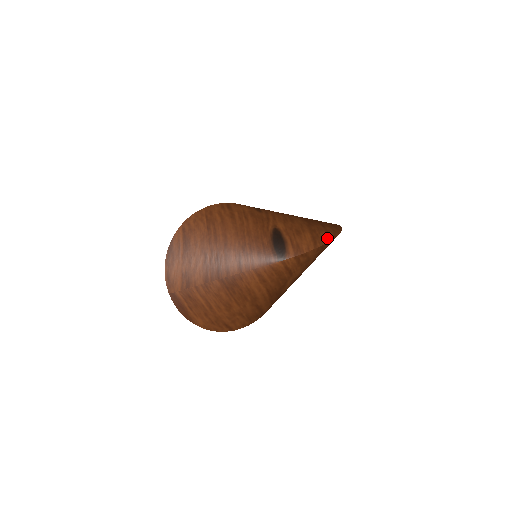
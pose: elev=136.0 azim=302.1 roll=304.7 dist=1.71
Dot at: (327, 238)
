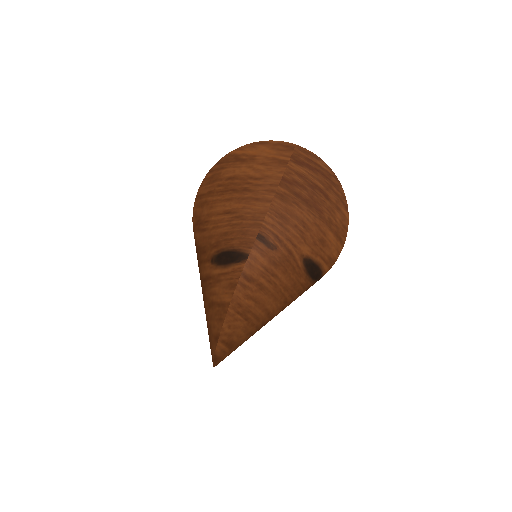
Dot at: (345, 222)
